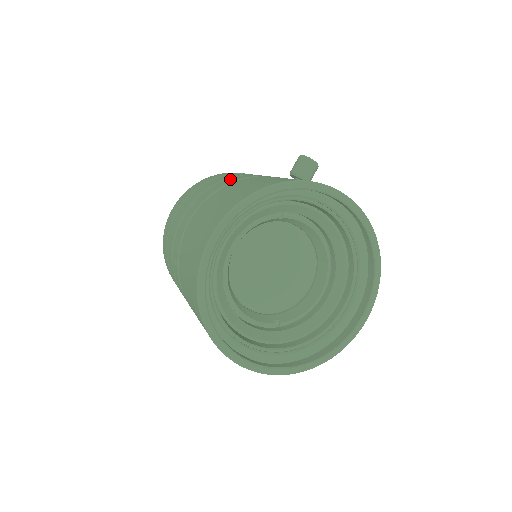
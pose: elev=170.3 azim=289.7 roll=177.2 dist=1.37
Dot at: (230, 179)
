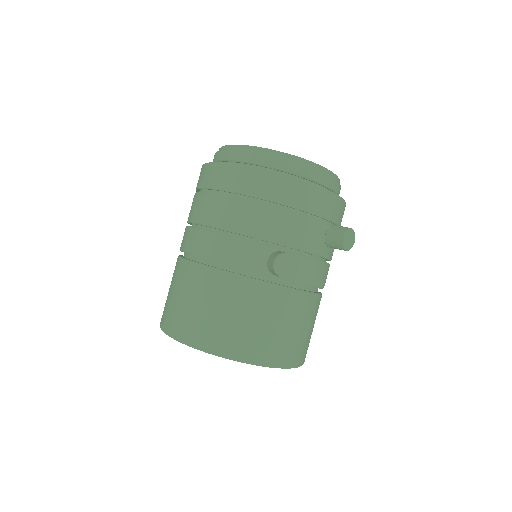
Dot at: (210, 240)
